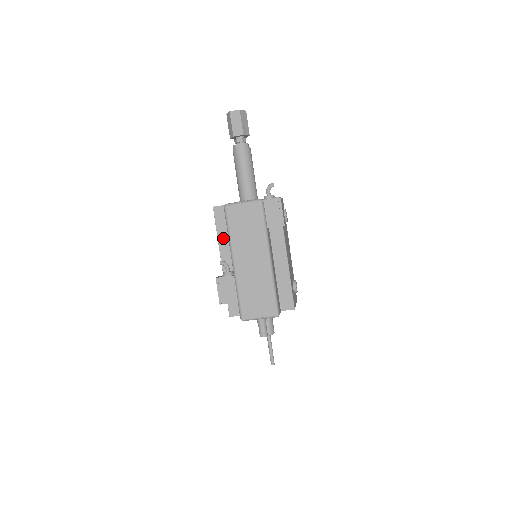
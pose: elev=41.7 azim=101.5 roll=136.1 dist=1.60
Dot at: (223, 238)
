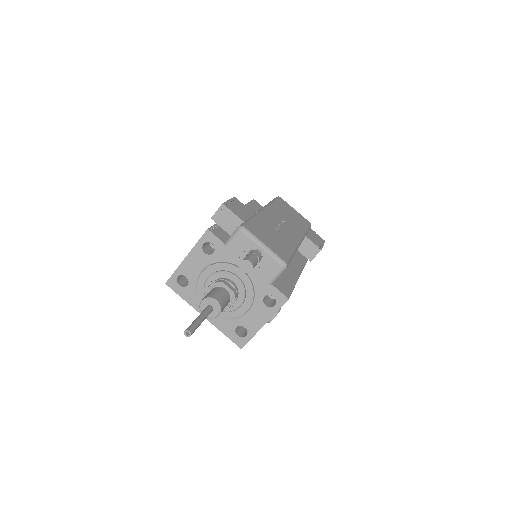
Dot at: occluded
